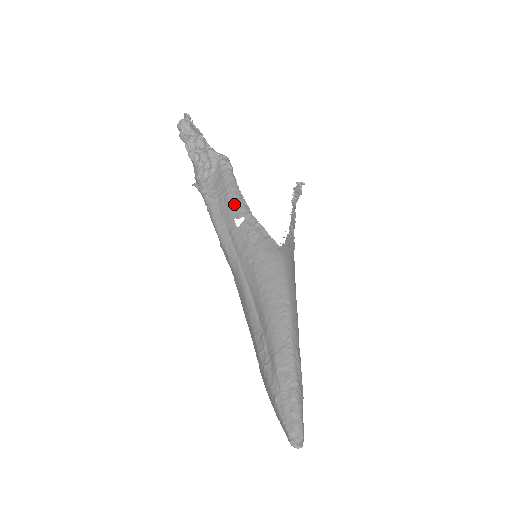
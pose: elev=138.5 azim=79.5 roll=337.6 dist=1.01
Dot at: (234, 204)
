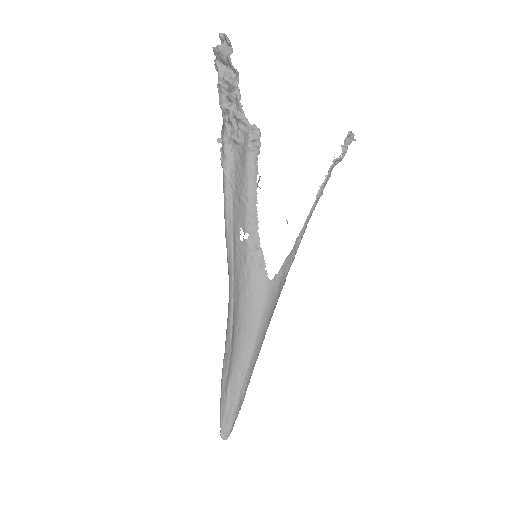
Dot at: (245, 211)
